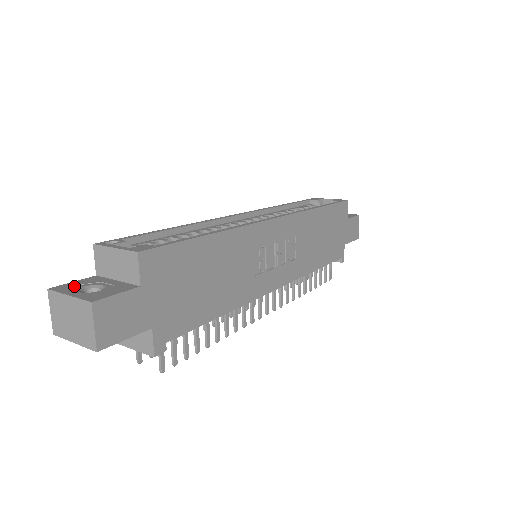
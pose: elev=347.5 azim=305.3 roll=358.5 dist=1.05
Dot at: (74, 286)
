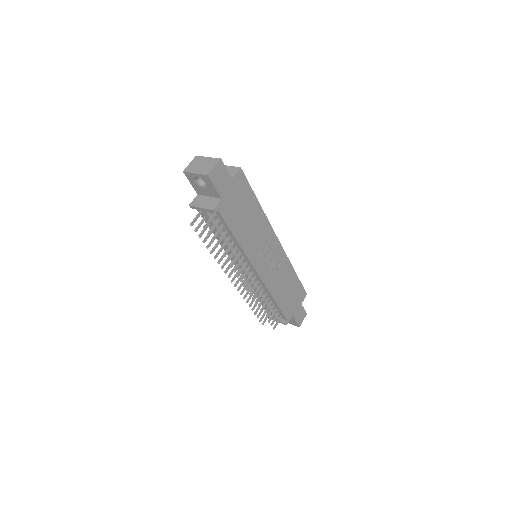
Dot at: occluded
